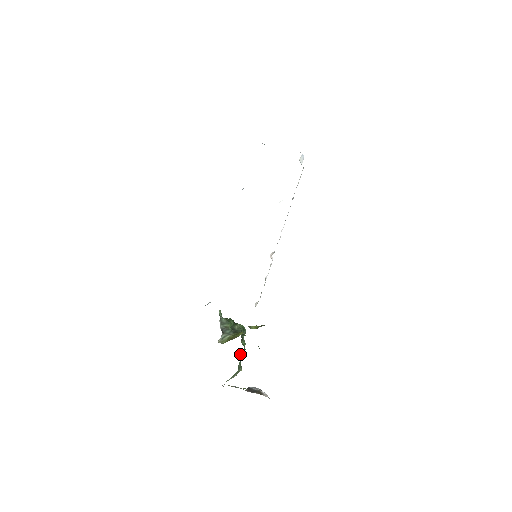
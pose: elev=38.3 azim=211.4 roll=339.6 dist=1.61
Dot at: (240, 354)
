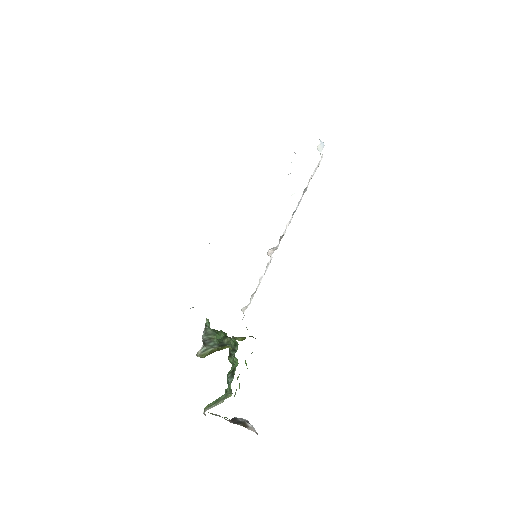
Dot at: (227, 374)
